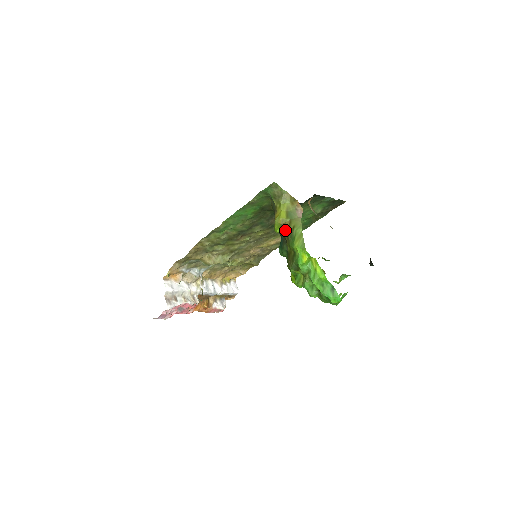
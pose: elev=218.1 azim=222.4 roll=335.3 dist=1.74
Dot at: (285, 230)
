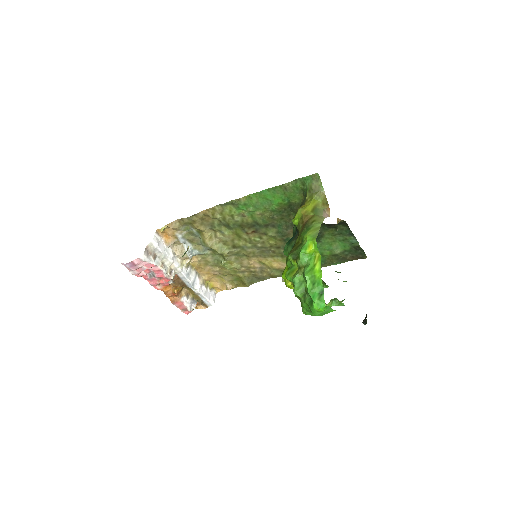
Dot at: (304, 221)
